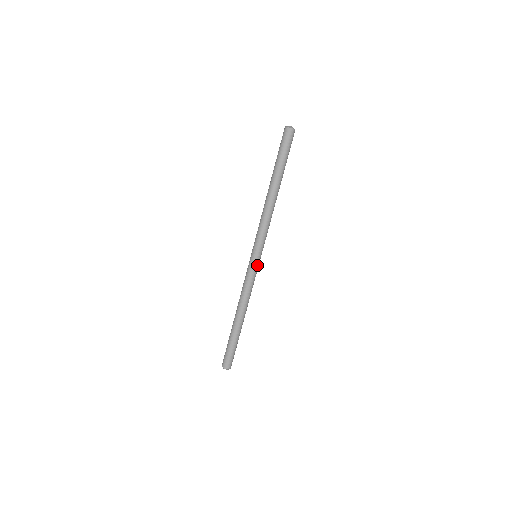
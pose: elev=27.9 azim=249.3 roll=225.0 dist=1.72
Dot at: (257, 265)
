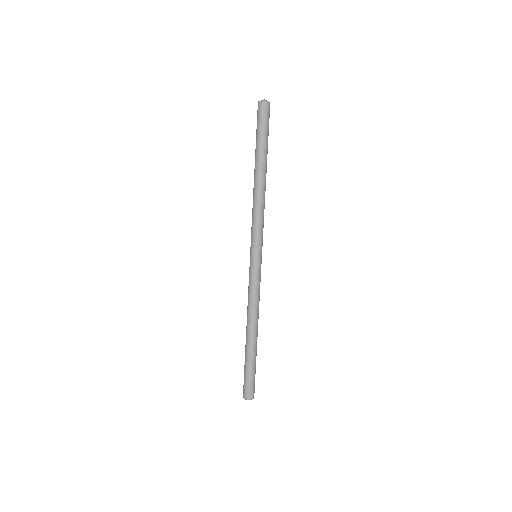
Dot at: (257, 266)
